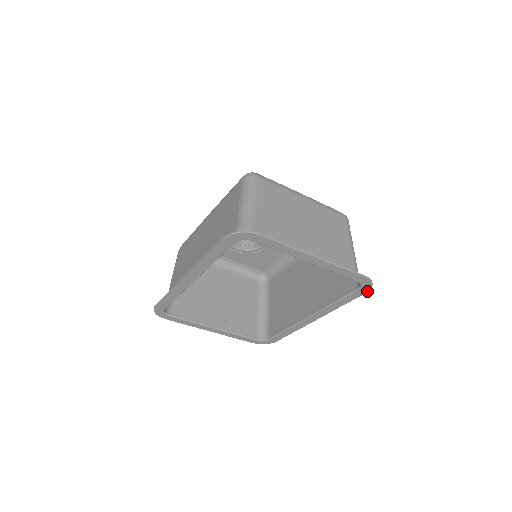
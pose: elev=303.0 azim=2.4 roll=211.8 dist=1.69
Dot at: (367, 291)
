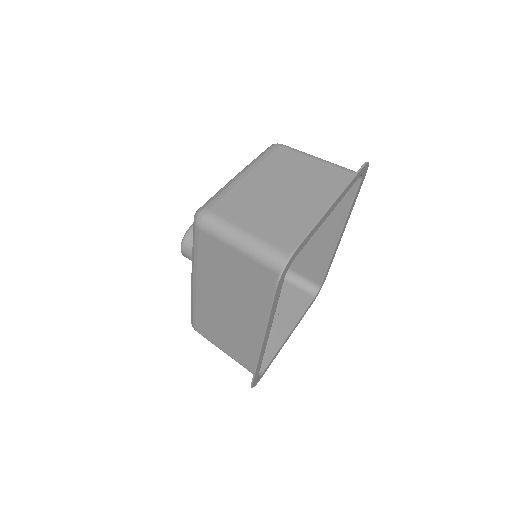
Dot at: (366, 172)
